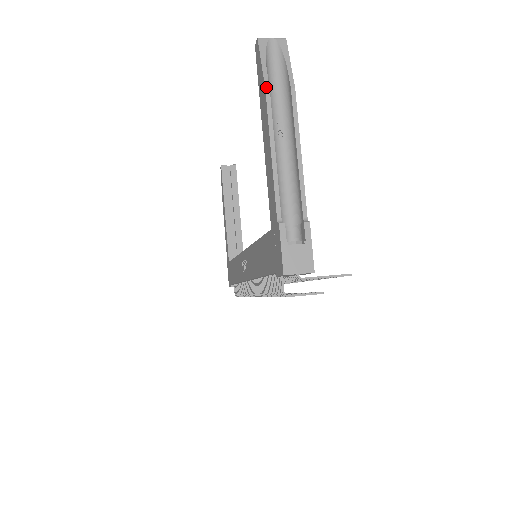
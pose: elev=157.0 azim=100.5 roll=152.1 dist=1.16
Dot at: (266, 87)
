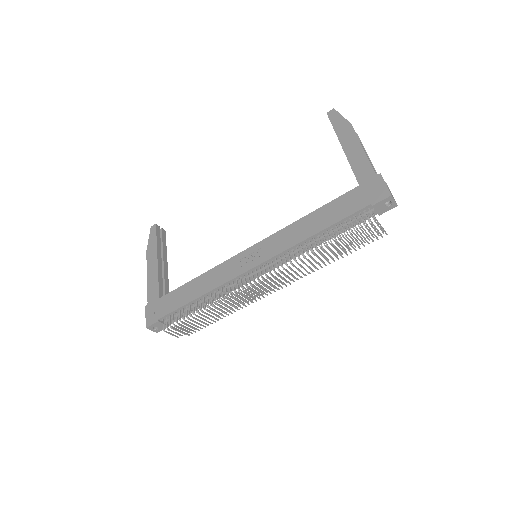
Dot at: (351, 124)
